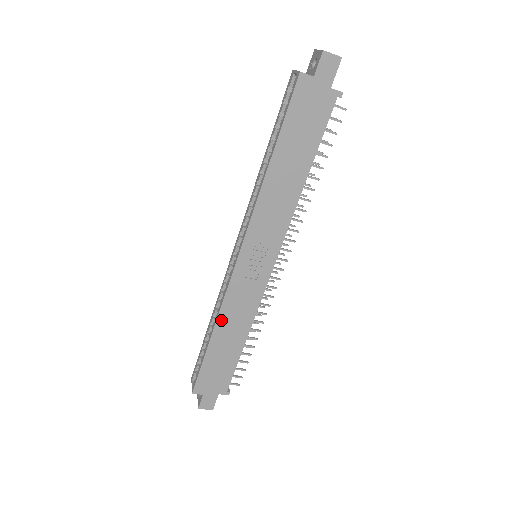
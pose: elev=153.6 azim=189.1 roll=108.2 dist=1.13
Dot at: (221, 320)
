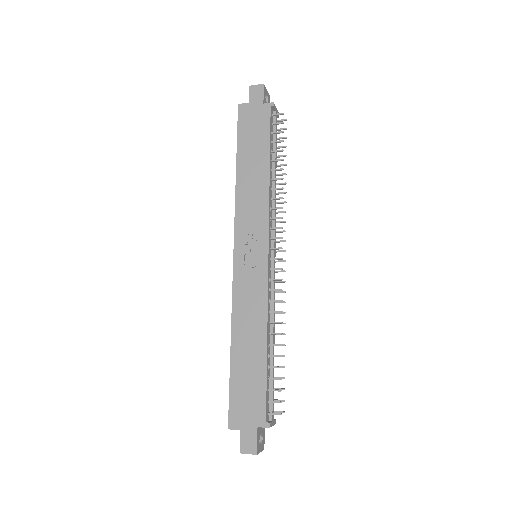
Dot at: (235, 325)
